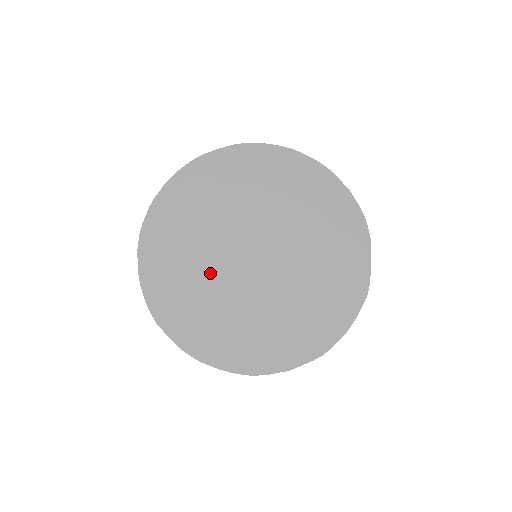
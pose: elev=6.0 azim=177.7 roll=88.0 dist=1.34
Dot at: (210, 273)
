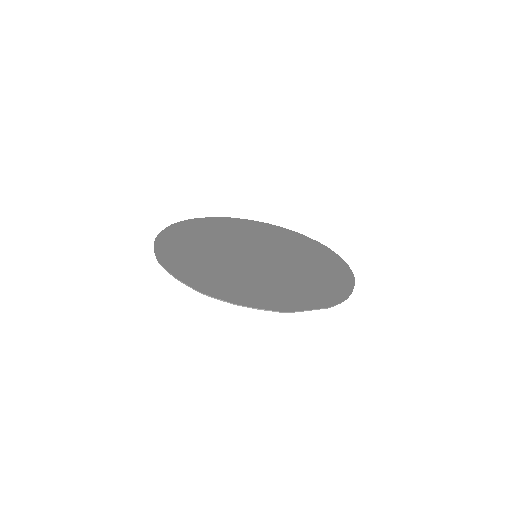
Dot at: (225, 240)
